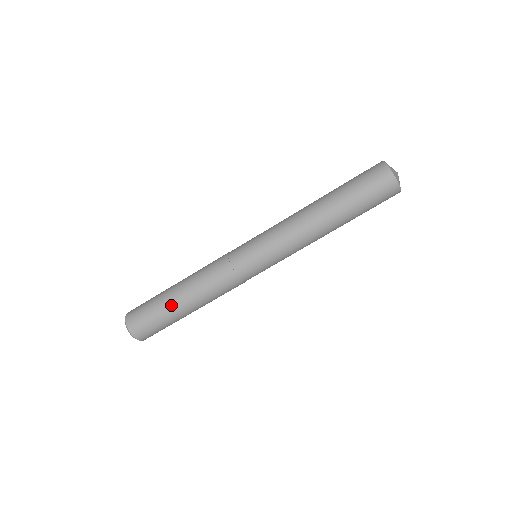
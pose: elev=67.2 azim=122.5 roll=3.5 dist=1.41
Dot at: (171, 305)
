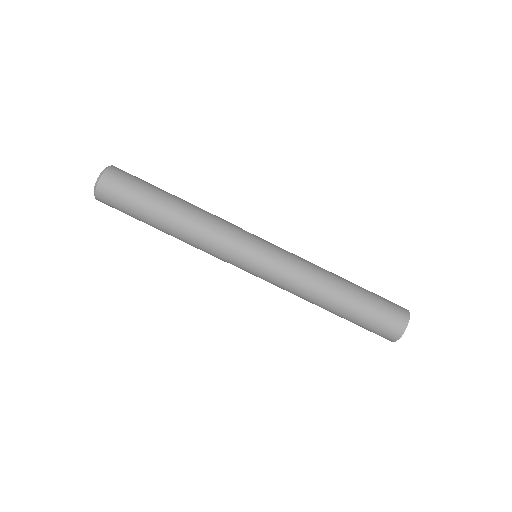
Dot at: (167, 193)
